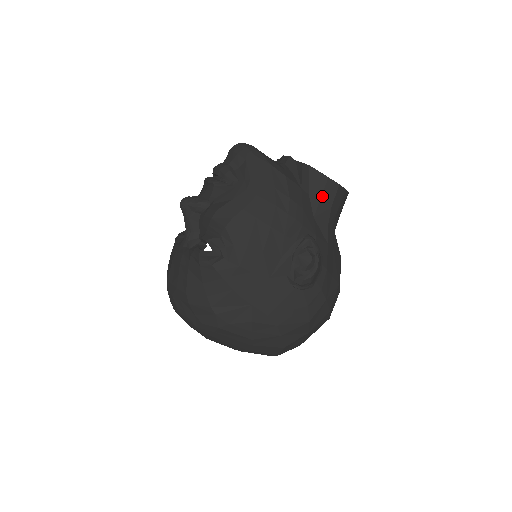
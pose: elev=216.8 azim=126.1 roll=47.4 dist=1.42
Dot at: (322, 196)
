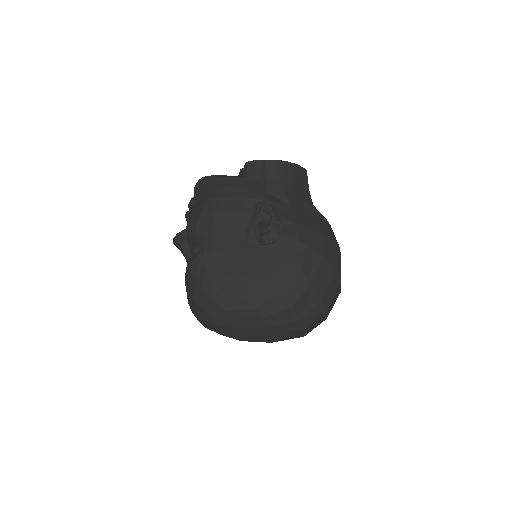
Dot at: (267, 175)
